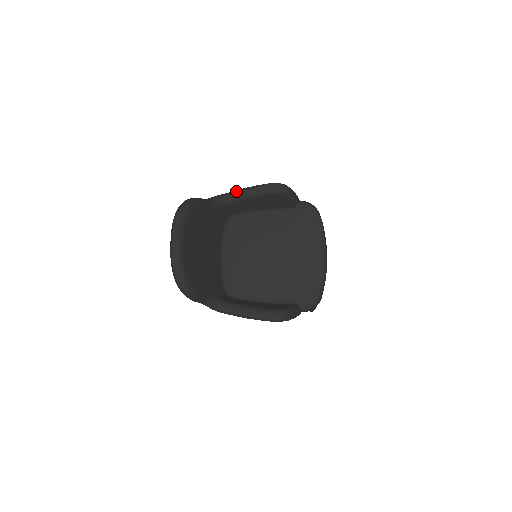
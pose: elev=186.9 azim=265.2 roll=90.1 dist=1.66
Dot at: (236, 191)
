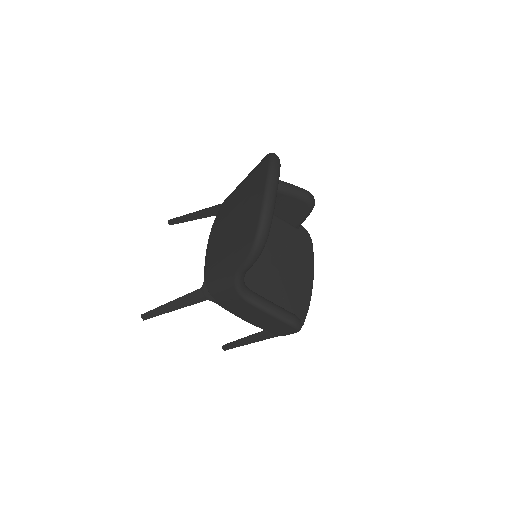
Dot at: occluded
